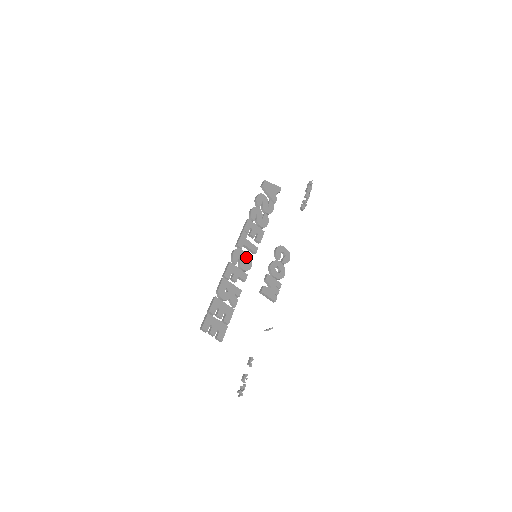
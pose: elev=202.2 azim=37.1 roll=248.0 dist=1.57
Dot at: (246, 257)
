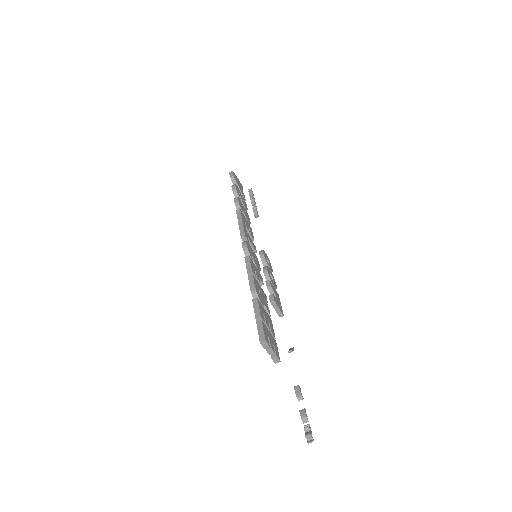
Dot at: (253, 254)
